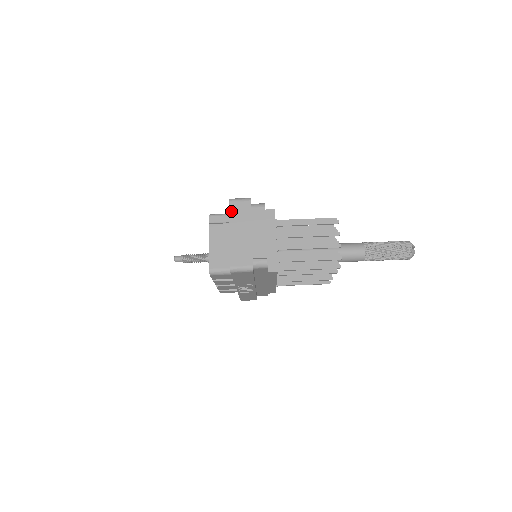
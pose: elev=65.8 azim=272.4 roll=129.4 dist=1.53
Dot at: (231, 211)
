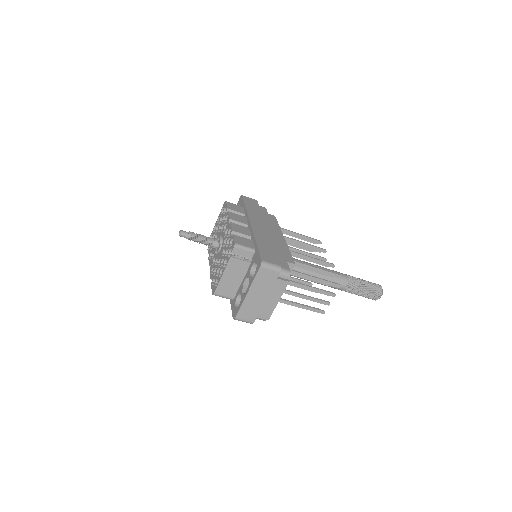
Dot at: (258, 275)
